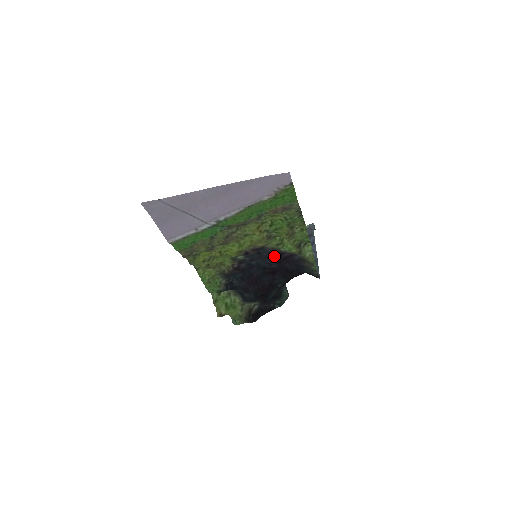
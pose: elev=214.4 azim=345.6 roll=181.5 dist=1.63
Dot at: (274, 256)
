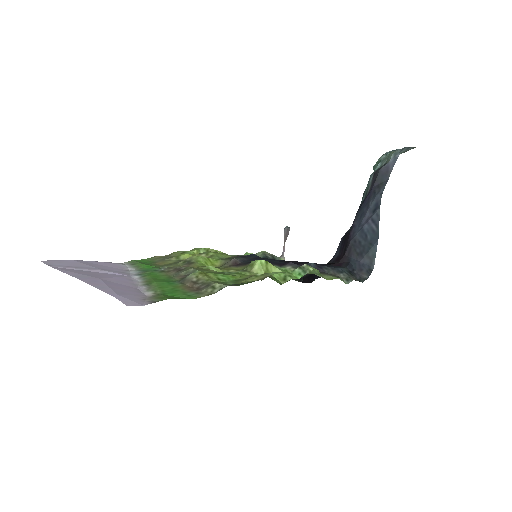
Dot at: (276, 263)
